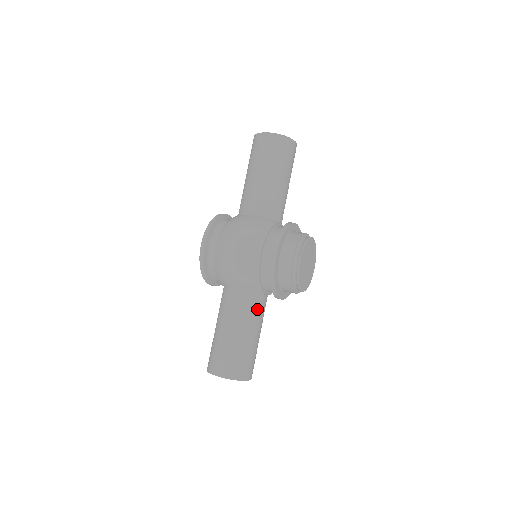
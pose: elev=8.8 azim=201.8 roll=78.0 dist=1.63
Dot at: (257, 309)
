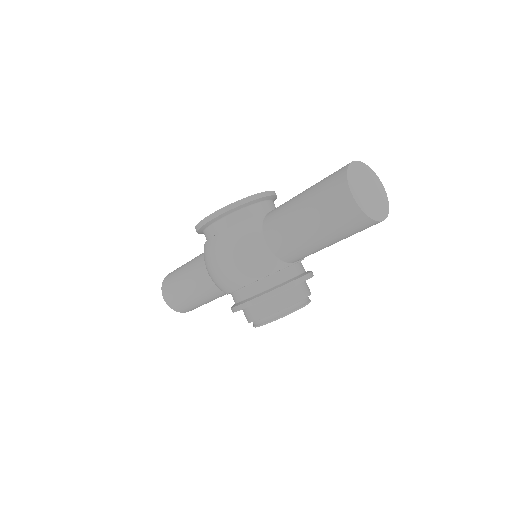
Dot at: (220, 293)
